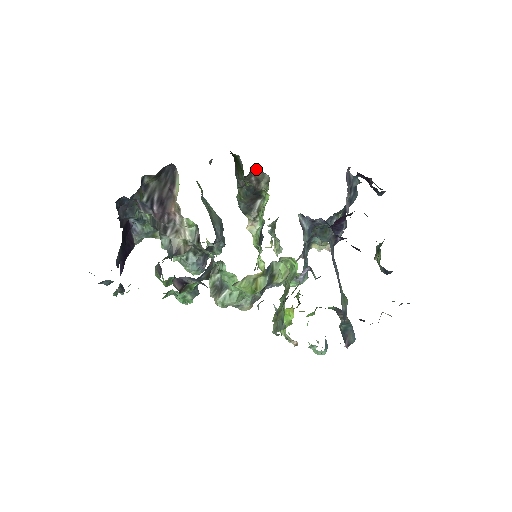
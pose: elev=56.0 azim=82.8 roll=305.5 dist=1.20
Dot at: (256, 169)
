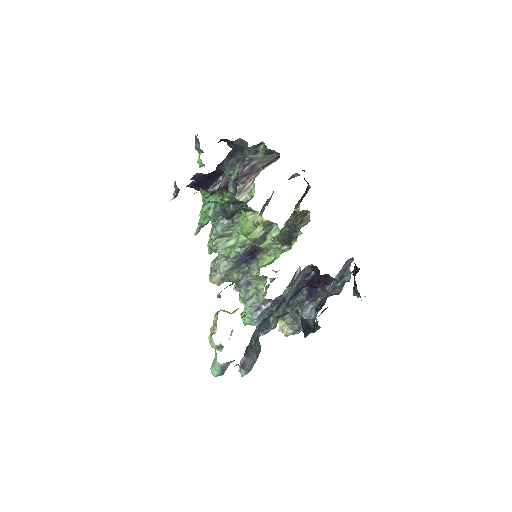
Dot at: (308, 213)
